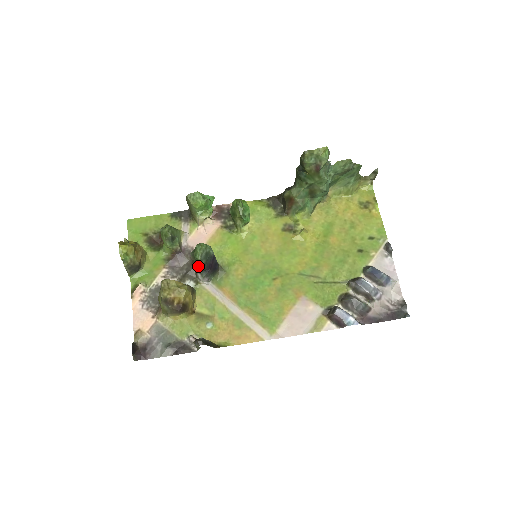
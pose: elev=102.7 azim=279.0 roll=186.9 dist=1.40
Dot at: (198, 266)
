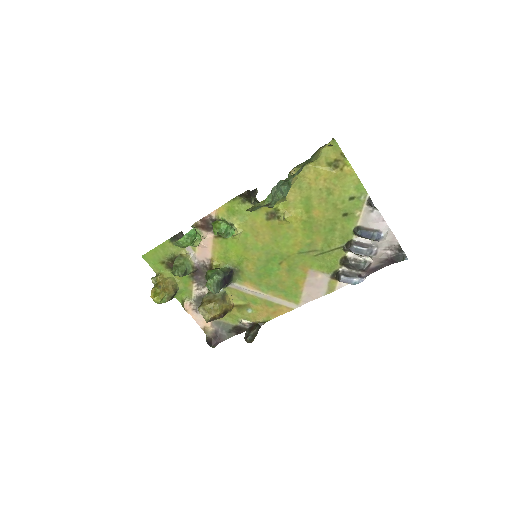
Dot at: occluded
